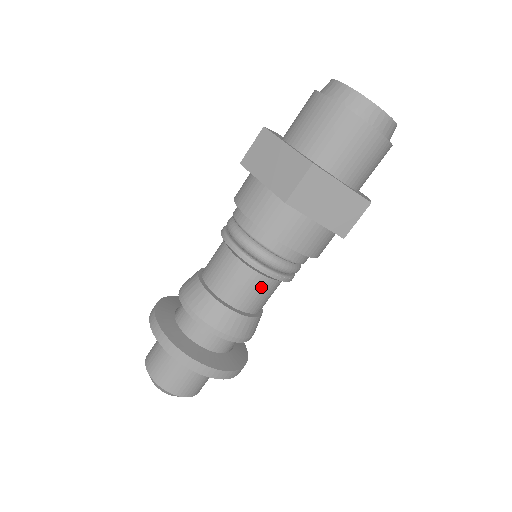
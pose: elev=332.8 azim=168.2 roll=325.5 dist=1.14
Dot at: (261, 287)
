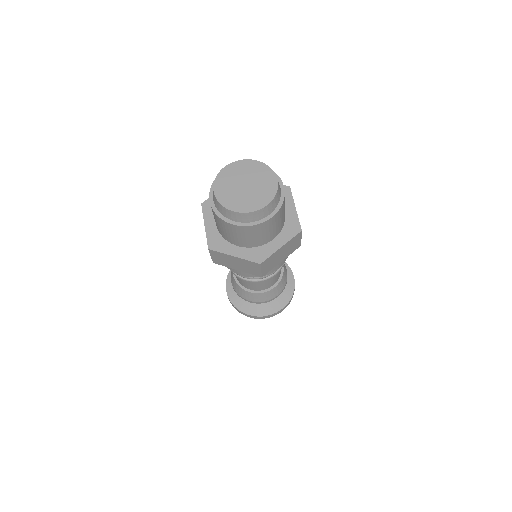
Dot at: occluded
